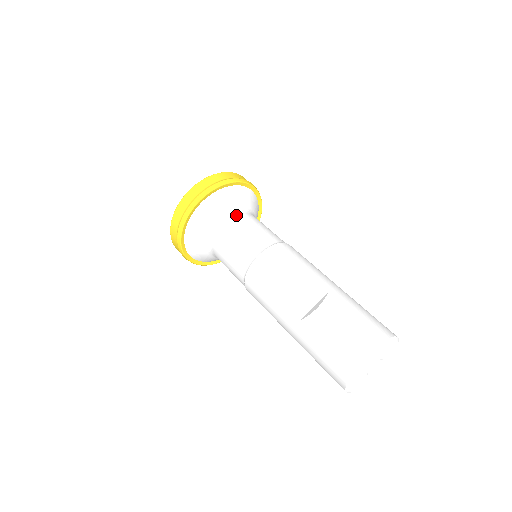
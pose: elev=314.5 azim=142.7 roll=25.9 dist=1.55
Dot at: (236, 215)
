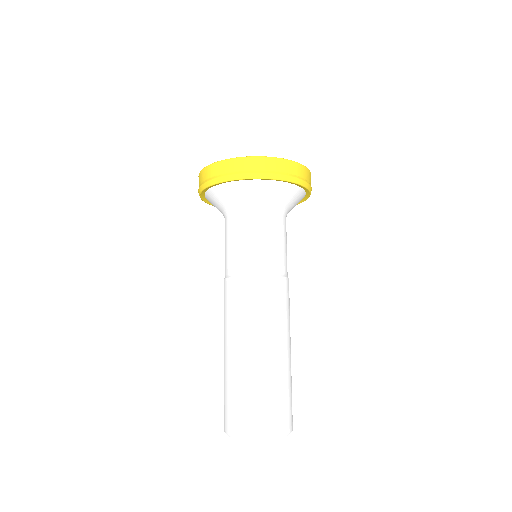
Dot at: (262, 212)
